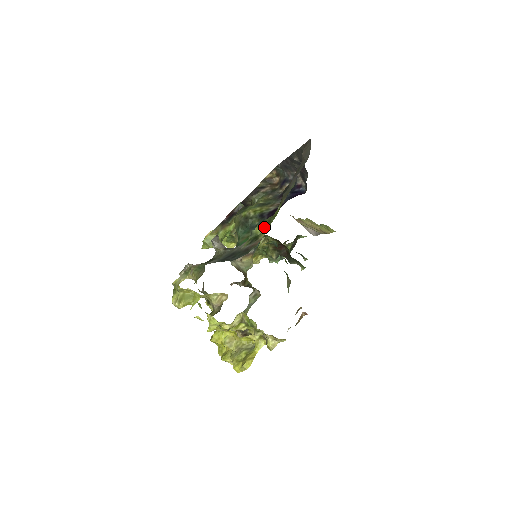
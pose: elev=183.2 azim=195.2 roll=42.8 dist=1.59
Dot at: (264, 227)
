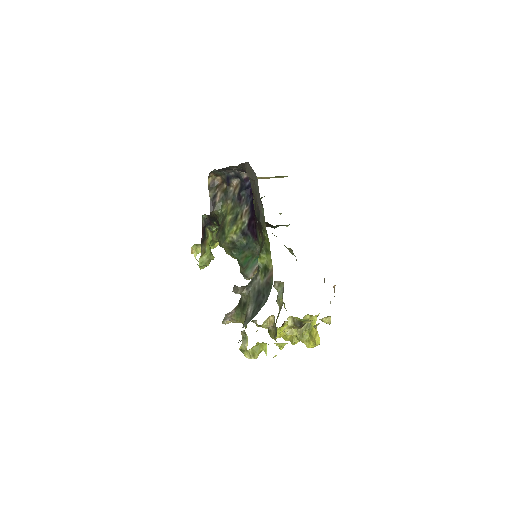
Dot at: (266, 257)
